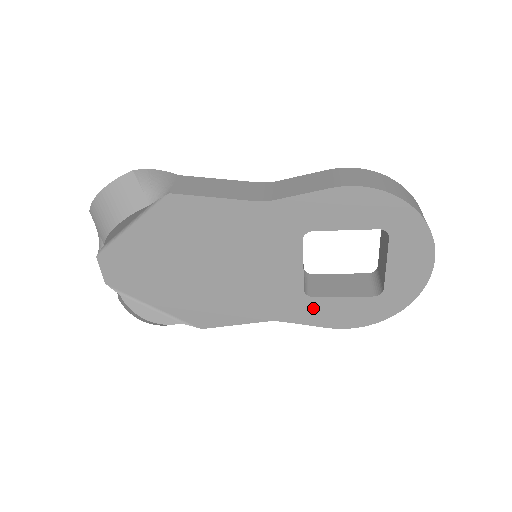
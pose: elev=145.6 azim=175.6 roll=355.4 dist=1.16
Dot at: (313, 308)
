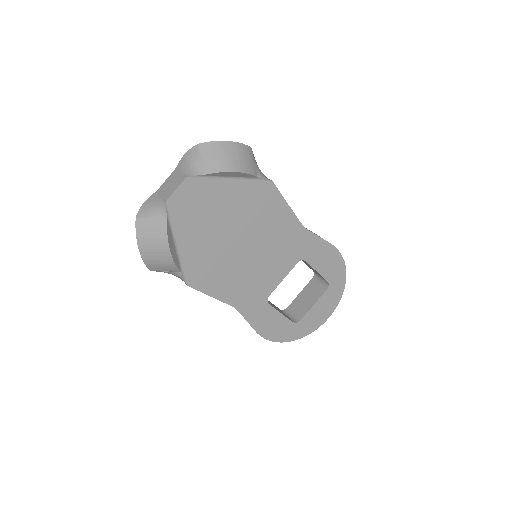
Dot at: (262, 312)
